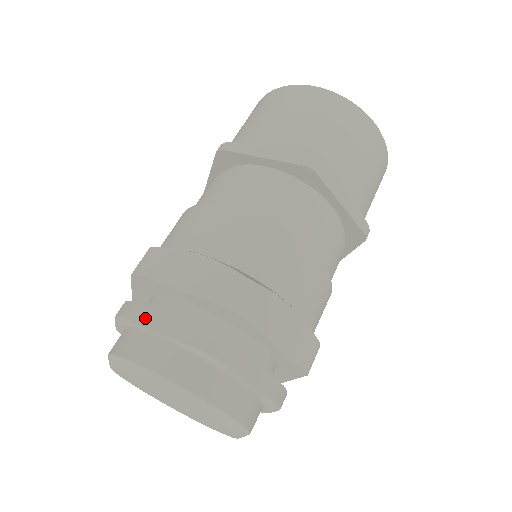
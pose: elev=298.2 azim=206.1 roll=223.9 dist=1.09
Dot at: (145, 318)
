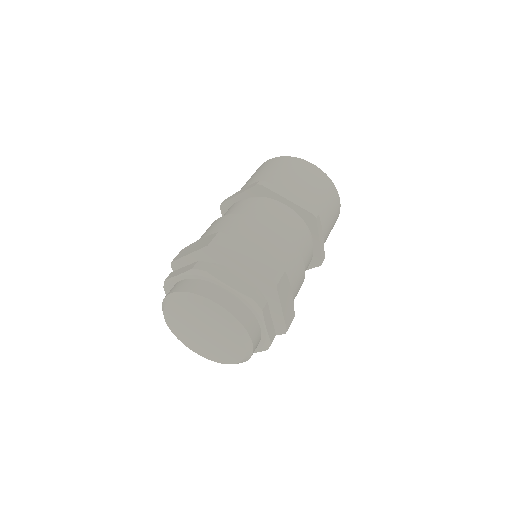
Dot at: (173, 274)
